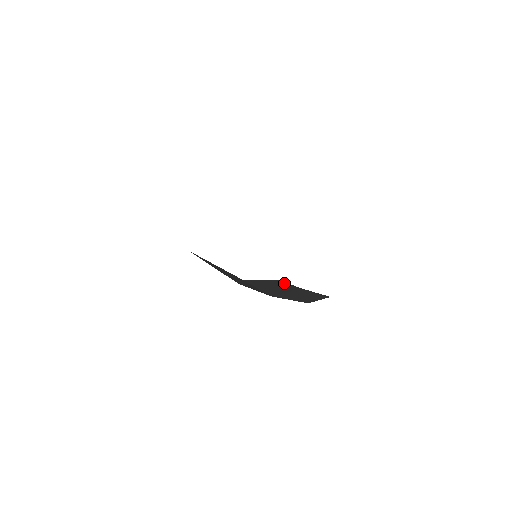
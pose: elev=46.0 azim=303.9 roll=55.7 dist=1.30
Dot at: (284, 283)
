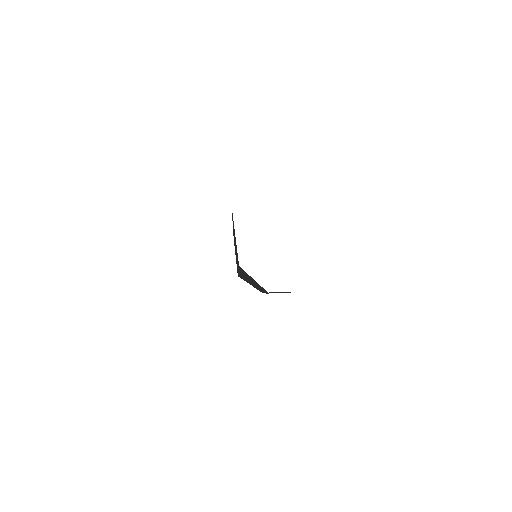
Dot at: occluded
